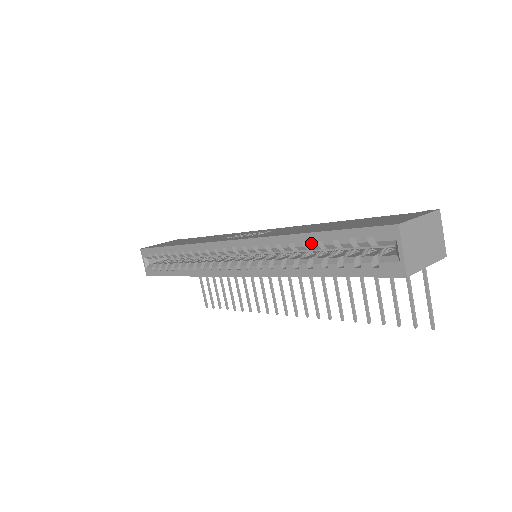
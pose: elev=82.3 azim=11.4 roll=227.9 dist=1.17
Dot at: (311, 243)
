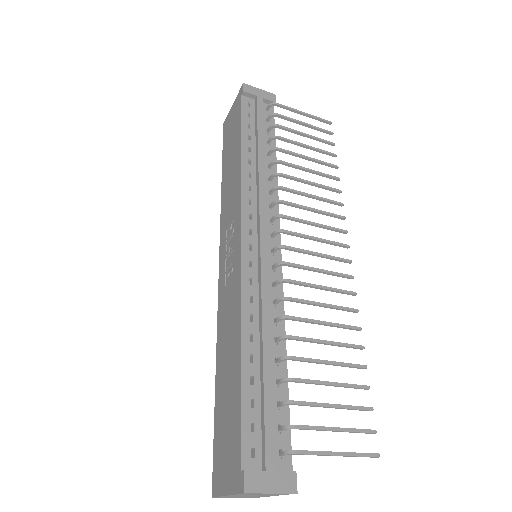
Dot at: occluded
